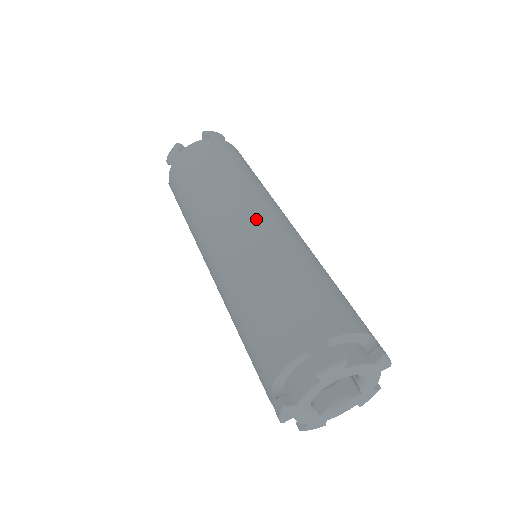
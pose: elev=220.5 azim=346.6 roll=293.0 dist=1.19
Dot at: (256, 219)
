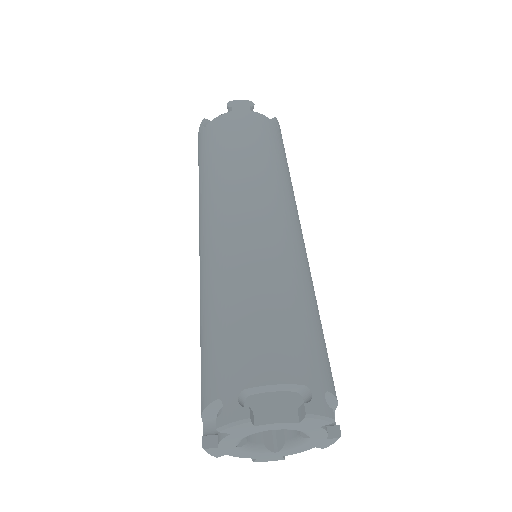
Dot at: (297, 231)
